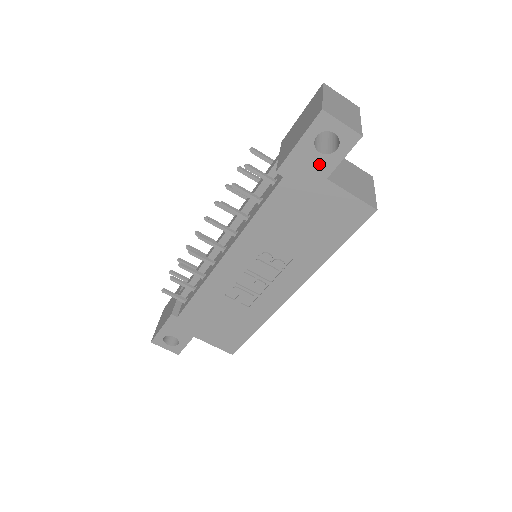
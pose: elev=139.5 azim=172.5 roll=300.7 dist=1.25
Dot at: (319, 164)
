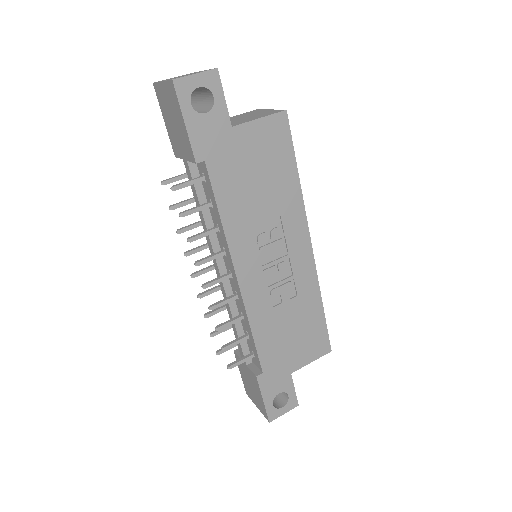
Dot at: (215, 122)
